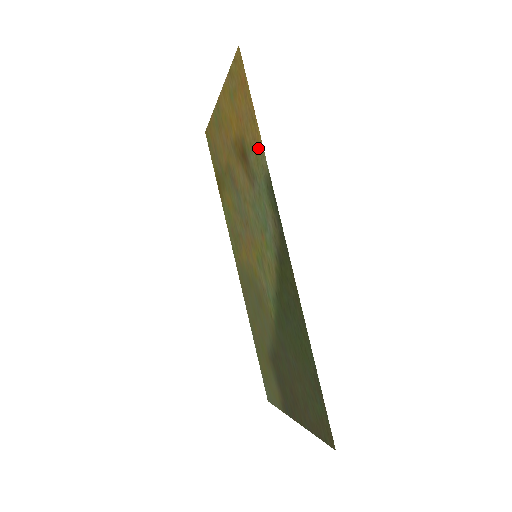
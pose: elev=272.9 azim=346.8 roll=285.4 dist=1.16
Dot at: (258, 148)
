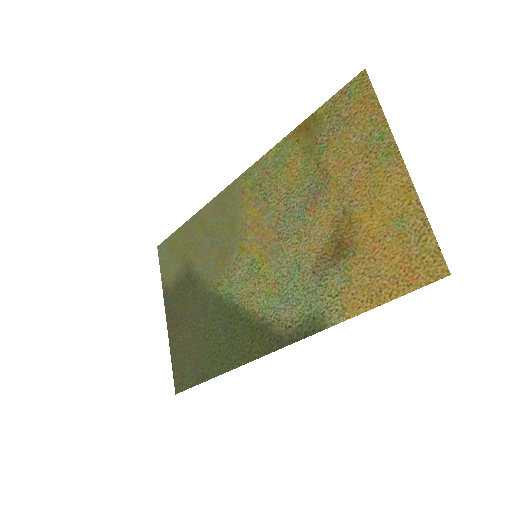
Dot at: (346, 304)
